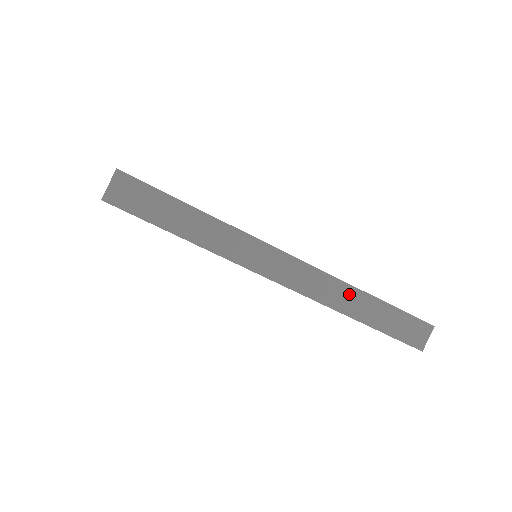
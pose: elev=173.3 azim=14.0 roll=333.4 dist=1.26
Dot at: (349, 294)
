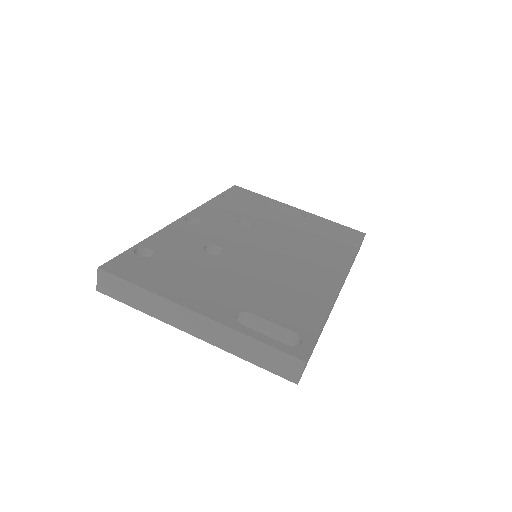
Dot at: occluded
